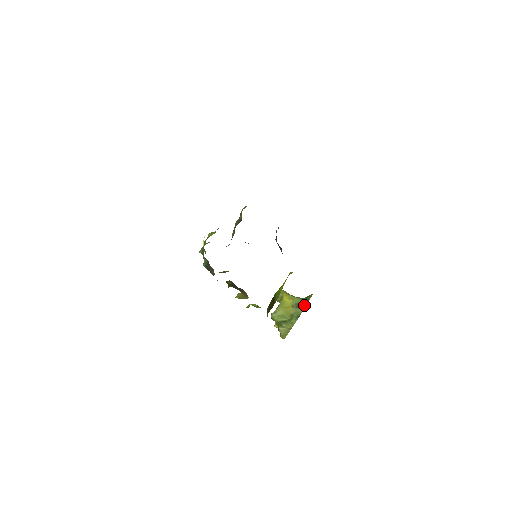
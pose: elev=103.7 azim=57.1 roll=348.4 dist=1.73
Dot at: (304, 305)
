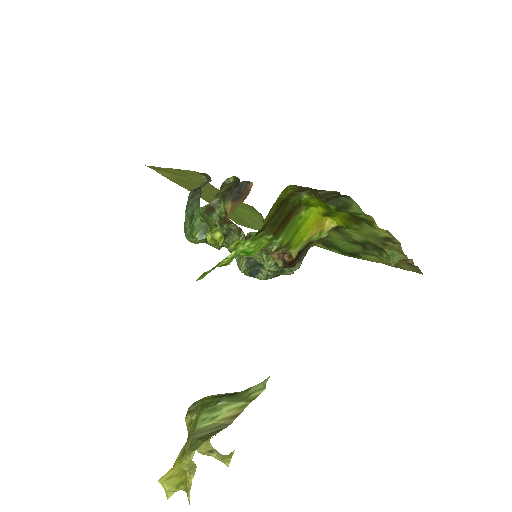
Dot at: occluded
